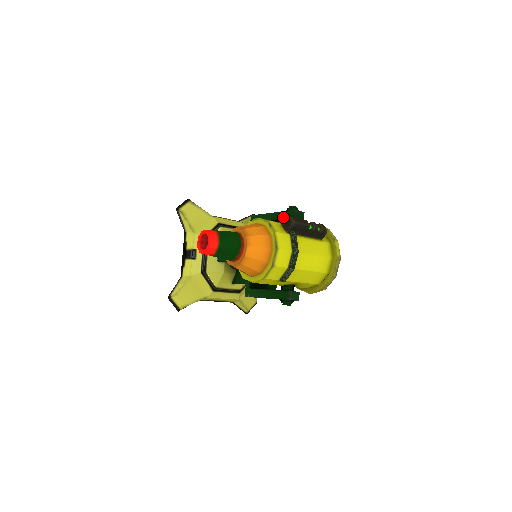
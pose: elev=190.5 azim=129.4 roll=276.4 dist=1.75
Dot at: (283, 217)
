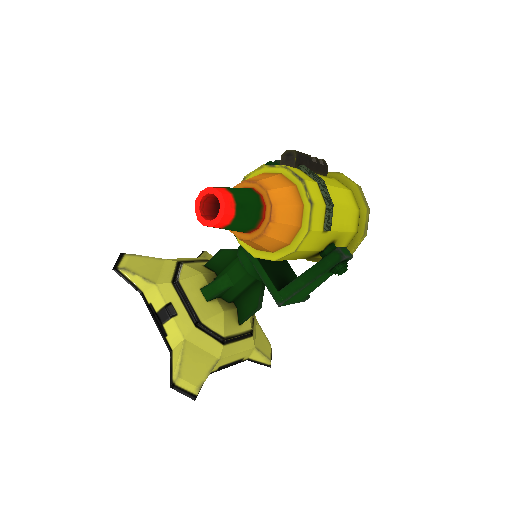
Dot at: occluded
